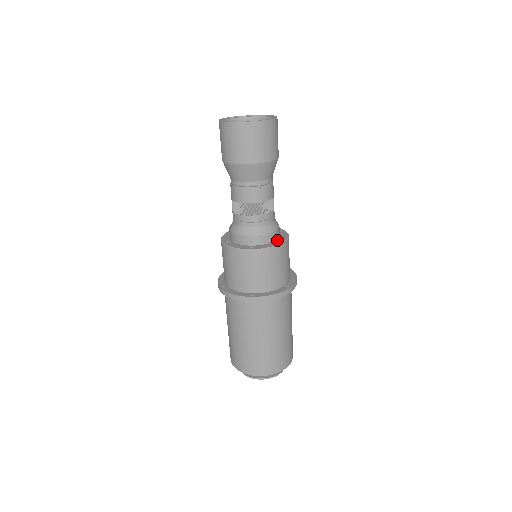
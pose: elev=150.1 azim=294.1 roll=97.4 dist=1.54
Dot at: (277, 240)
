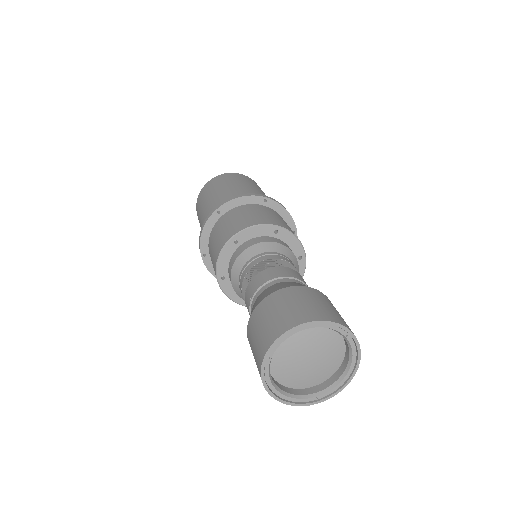
Dot at: occluded
